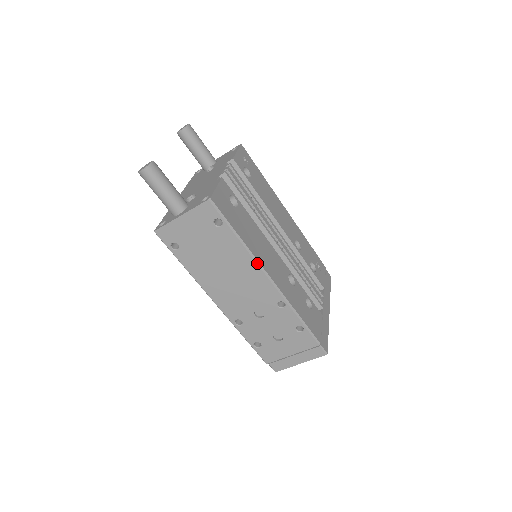
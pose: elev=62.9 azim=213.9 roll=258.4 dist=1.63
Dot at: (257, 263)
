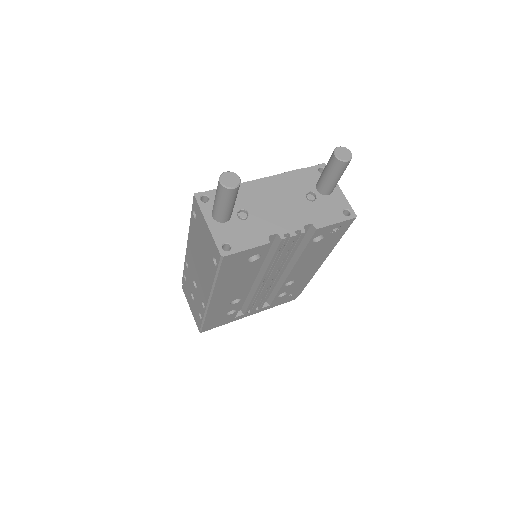
Dot at: (211, 291)
